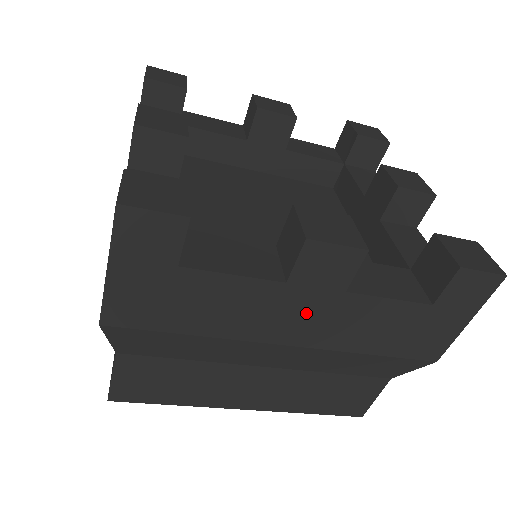
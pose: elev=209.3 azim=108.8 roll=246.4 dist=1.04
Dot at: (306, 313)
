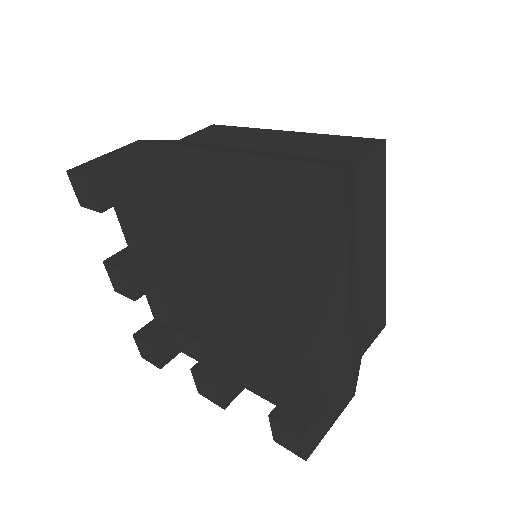
Dot at: occluded
